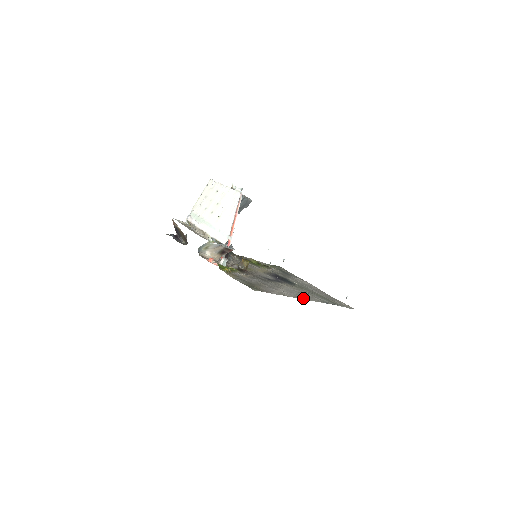
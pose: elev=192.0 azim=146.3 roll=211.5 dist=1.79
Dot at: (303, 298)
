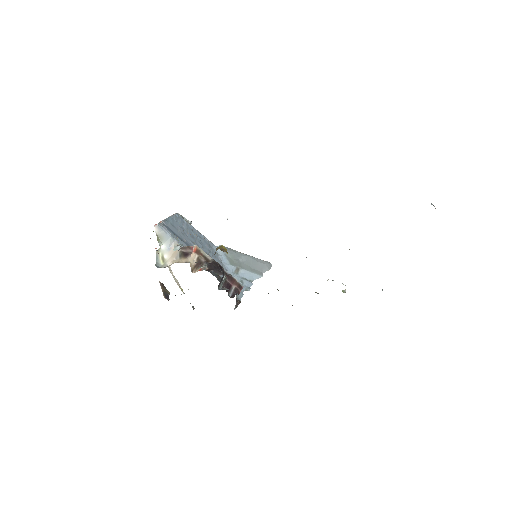
Dot at: occluded
